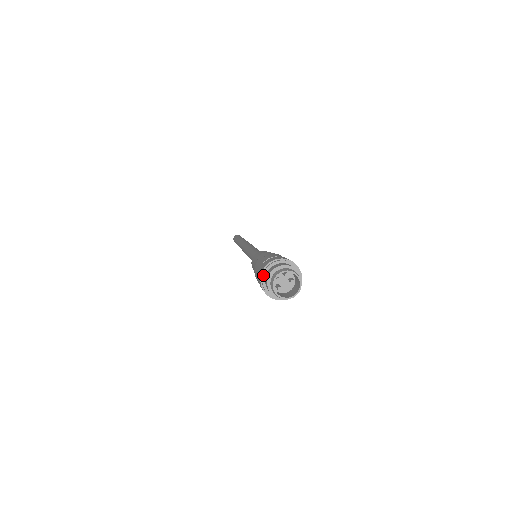
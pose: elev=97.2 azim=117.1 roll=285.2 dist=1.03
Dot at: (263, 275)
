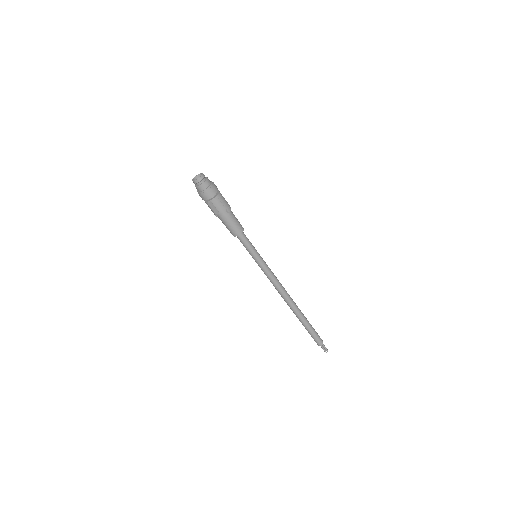
Dot at: (198, 192)
